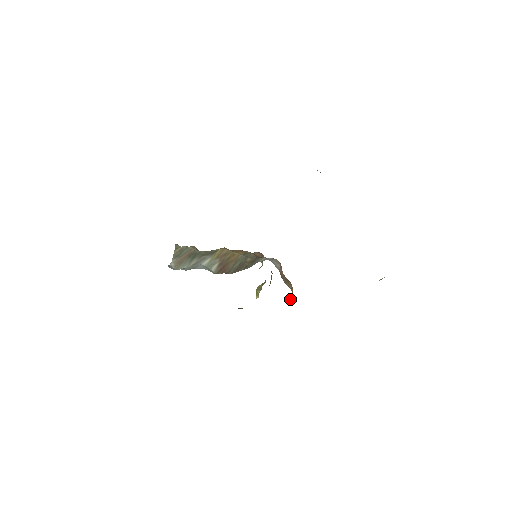
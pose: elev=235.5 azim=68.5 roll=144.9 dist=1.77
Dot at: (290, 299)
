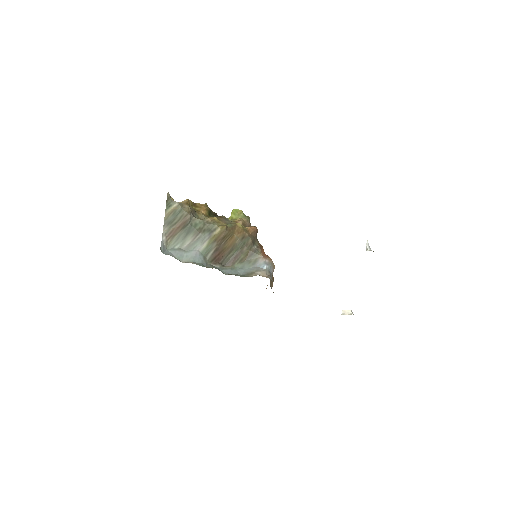
Dot at: occluded
